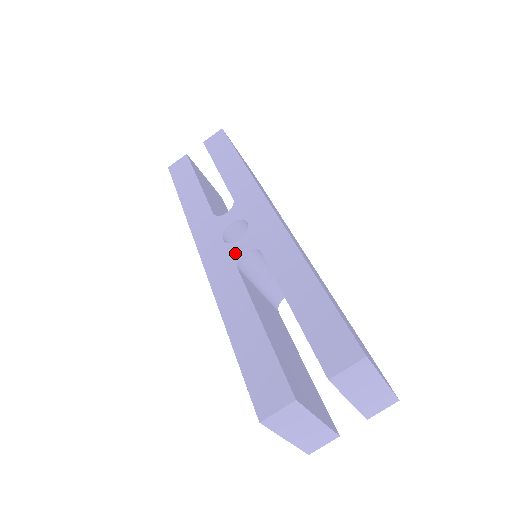
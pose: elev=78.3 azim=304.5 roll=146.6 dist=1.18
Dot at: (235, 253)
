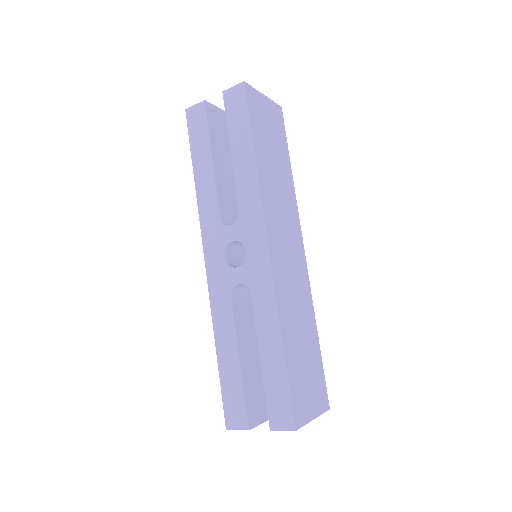
Dot at: (231, 280)
